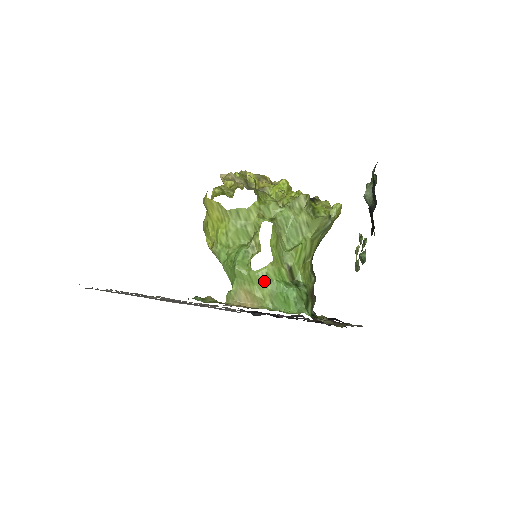
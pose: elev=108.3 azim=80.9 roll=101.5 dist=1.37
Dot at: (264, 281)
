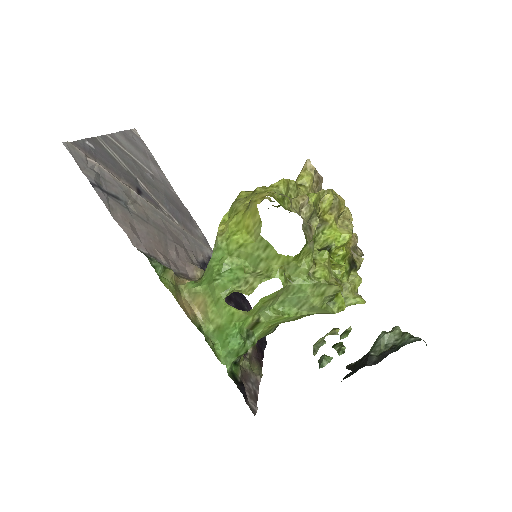
Dot at: (225, 315)
